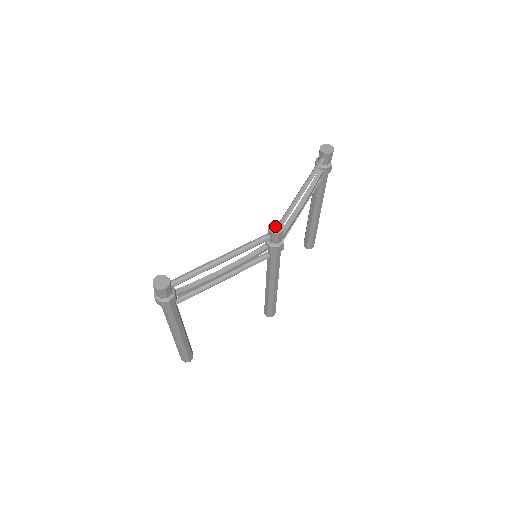
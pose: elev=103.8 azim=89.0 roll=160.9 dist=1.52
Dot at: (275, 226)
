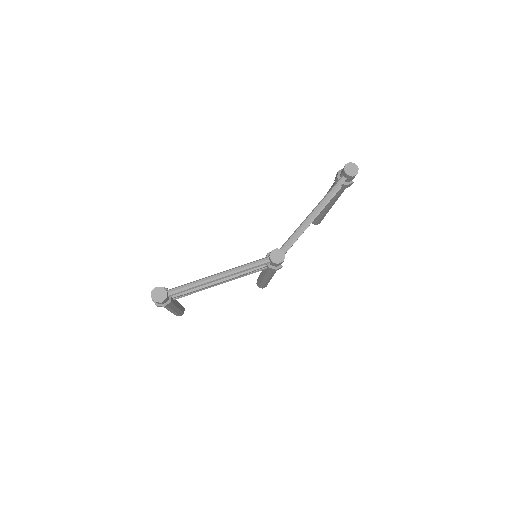
Dot at: (277, 254)
